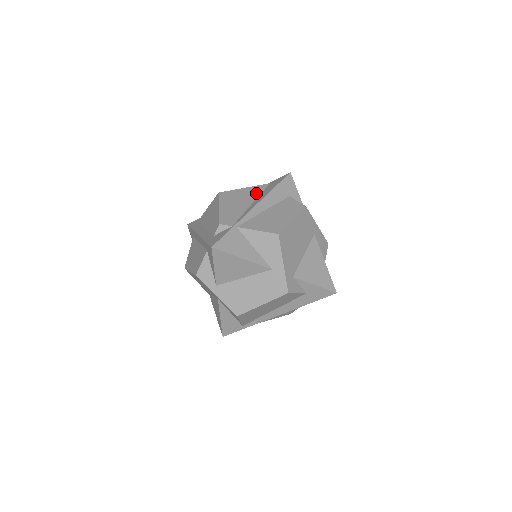
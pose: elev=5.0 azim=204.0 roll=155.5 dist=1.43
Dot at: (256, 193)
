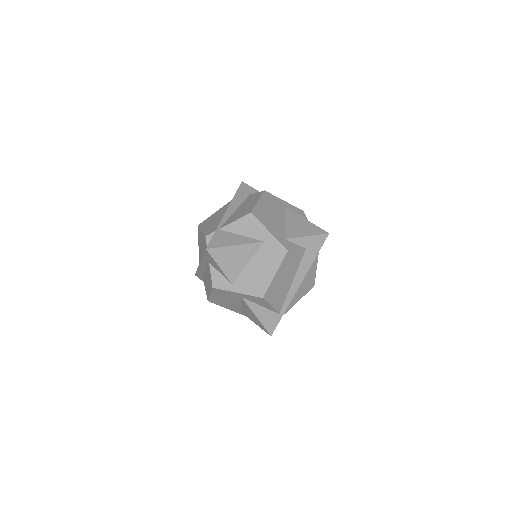
Dot at: (225, 209)
